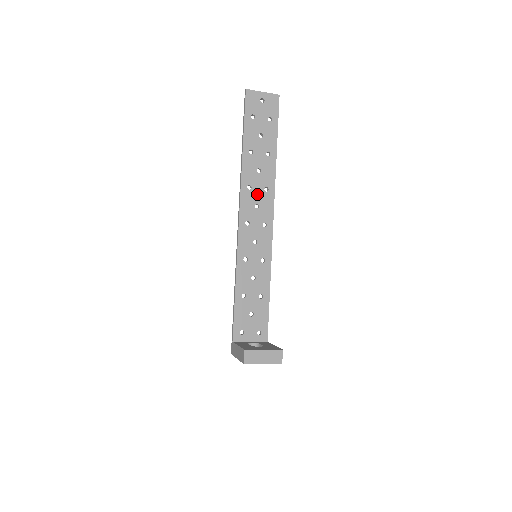
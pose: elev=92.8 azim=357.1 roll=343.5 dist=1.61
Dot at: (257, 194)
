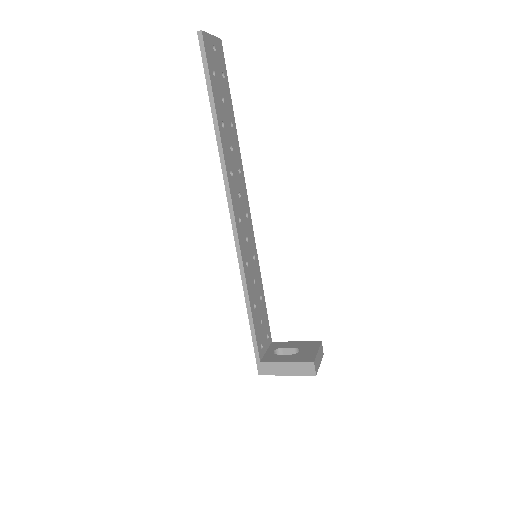
Dot at: (236, 180)
